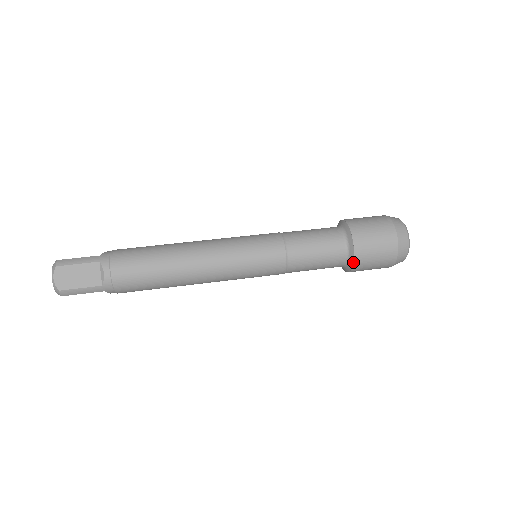
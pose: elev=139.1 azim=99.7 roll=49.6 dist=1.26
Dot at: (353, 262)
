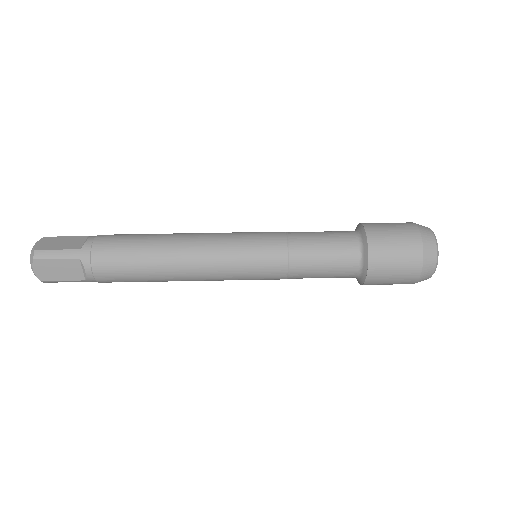
Dot at: (363, 283)
